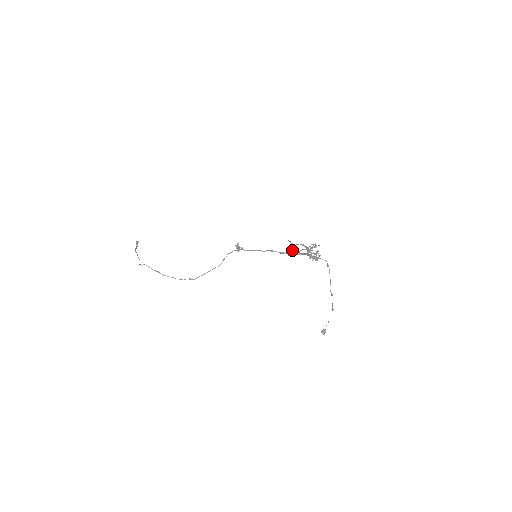
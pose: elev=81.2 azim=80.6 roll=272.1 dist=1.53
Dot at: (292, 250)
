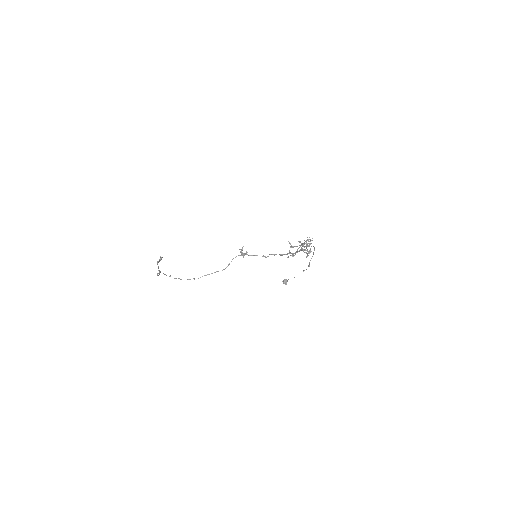
Dot at: occluded
